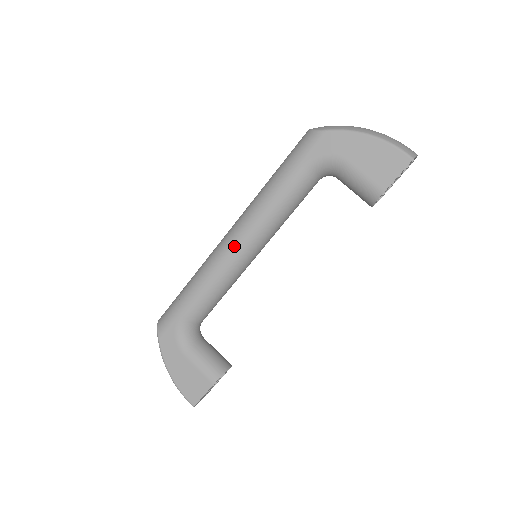
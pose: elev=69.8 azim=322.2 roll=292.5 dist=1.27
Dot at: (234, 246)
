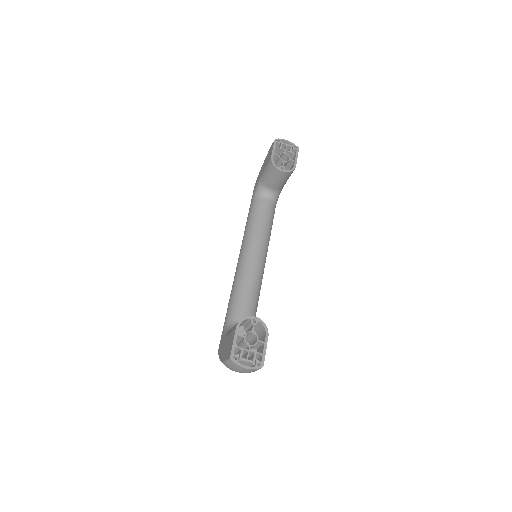
Dot at: (238, 259)
